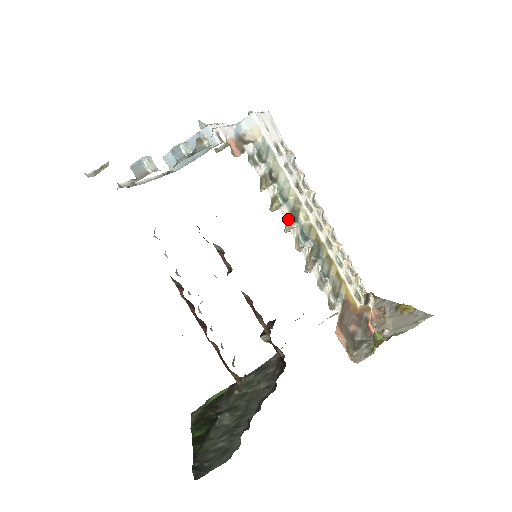
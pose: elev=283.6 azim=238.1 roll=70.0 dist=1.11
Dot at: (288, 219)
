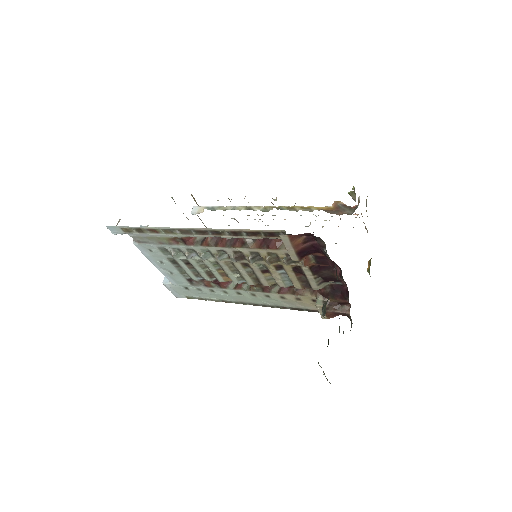
Dot at: occluded
